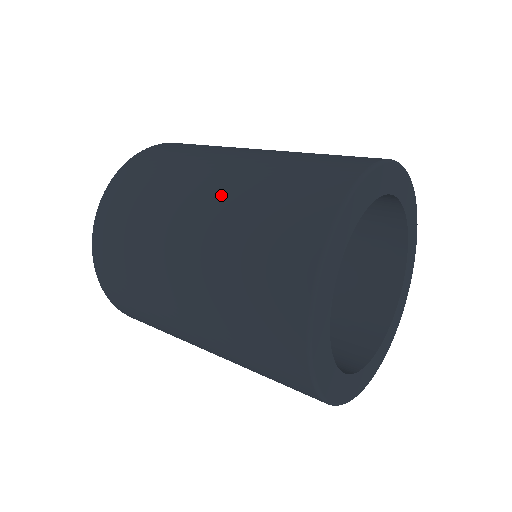
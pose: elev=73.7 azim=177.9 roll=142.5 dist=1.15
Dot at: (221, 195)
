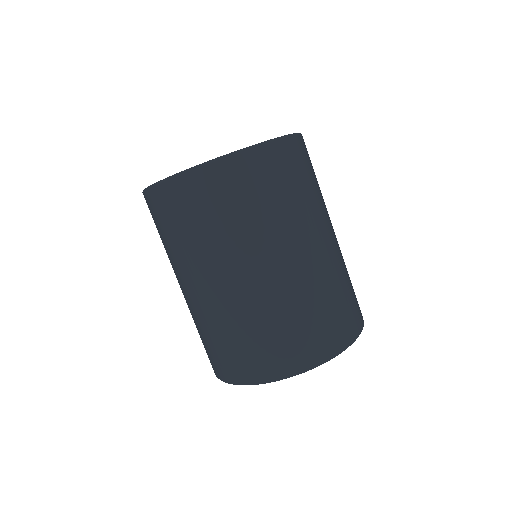
Dot at: (297, 276)
